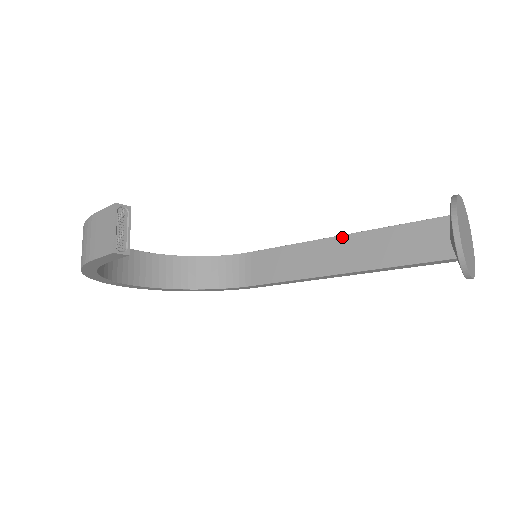
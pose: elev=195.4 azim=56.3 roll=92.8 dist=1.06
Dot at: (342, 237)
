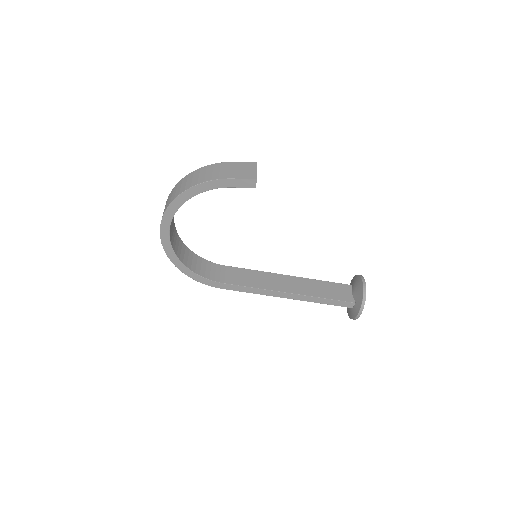
Dot at: (293, 277)
